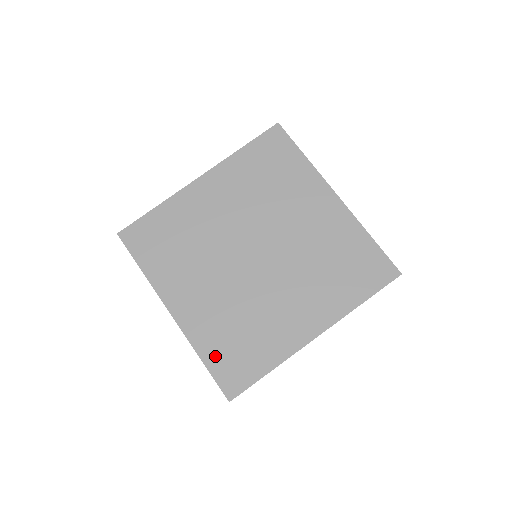
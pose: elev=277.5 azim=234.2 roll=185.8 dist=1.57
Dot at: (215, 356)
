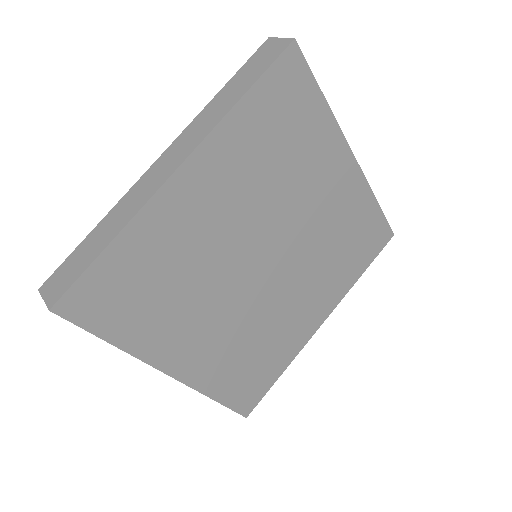
Dot at: (229, 389)
